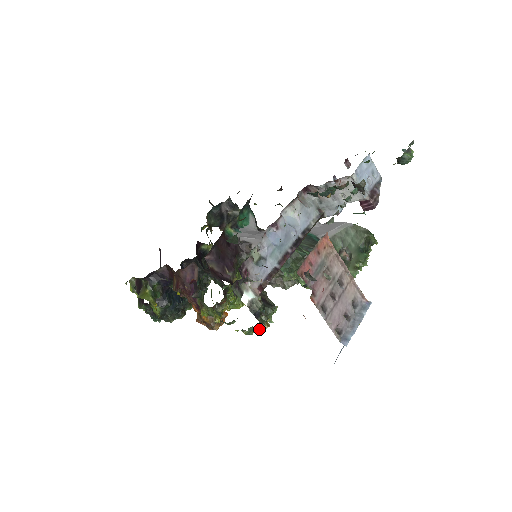
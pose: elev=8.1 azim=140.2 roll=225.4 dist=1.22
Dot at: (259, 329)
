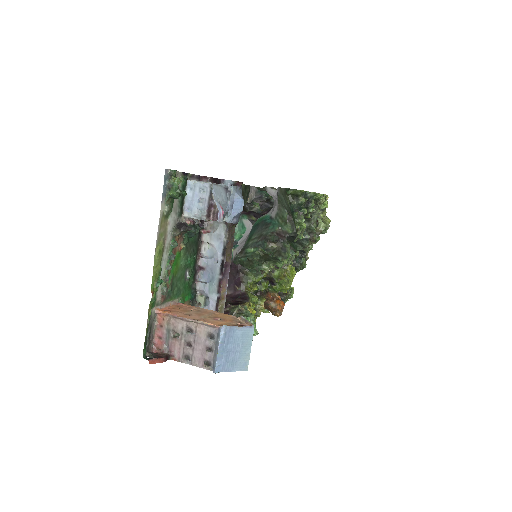
Dot at: occluded
